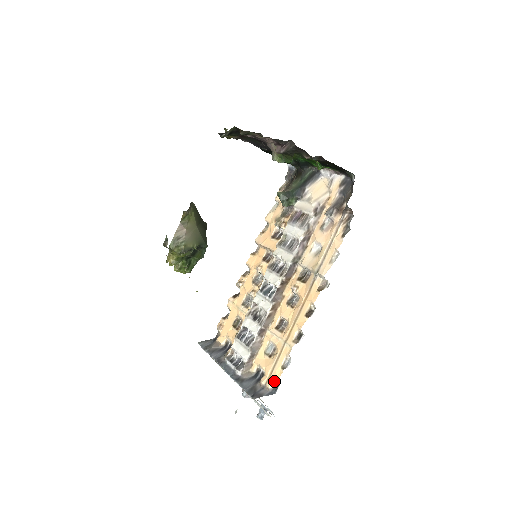
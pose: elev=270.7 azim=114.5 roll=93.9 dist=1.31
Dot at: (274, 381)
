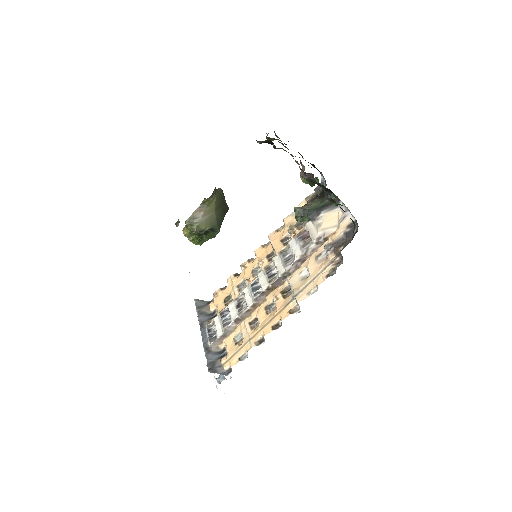
Dot at: (230, 366)
